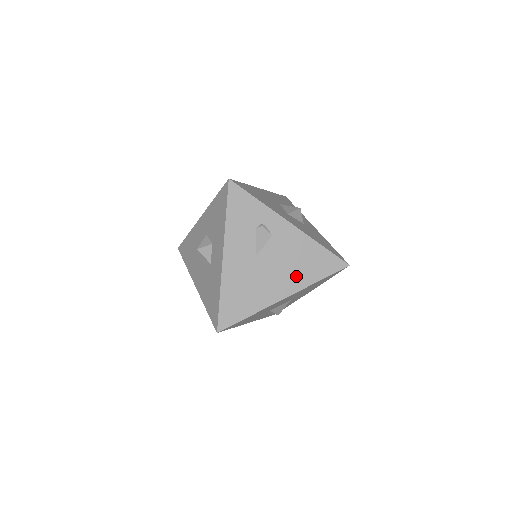
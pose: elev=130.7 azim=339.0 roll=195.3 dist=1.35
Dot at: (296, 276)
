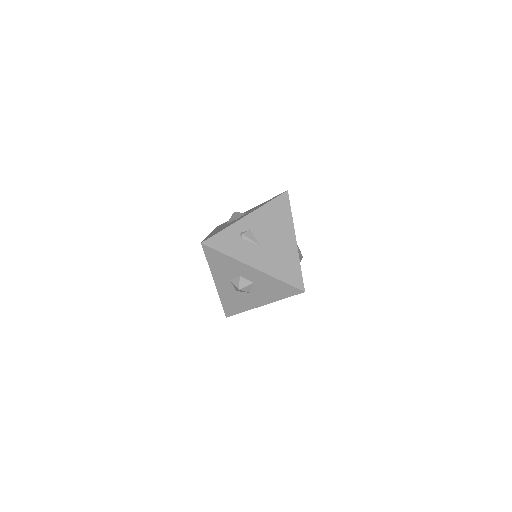
Dot at: (283, 226)
